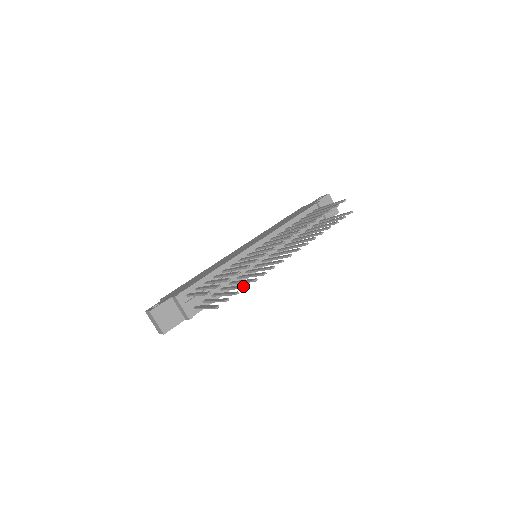
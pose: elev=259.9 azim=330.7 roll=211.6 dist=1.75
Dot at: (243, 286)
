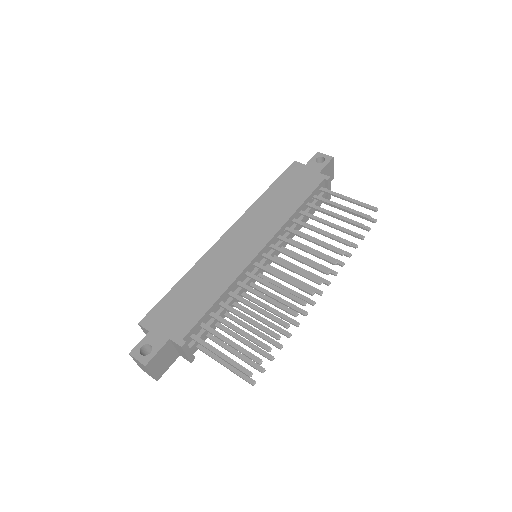
Dot at: (276, 345)
